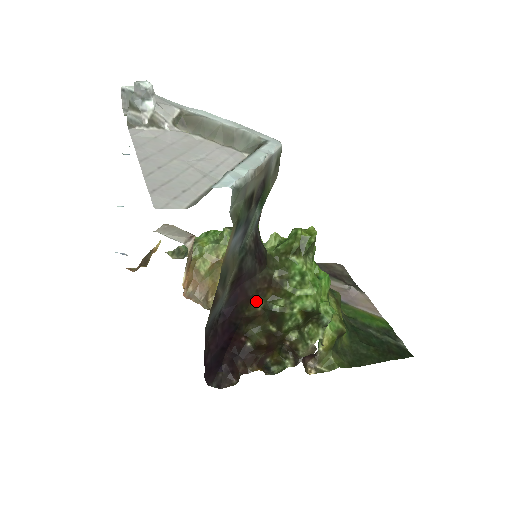
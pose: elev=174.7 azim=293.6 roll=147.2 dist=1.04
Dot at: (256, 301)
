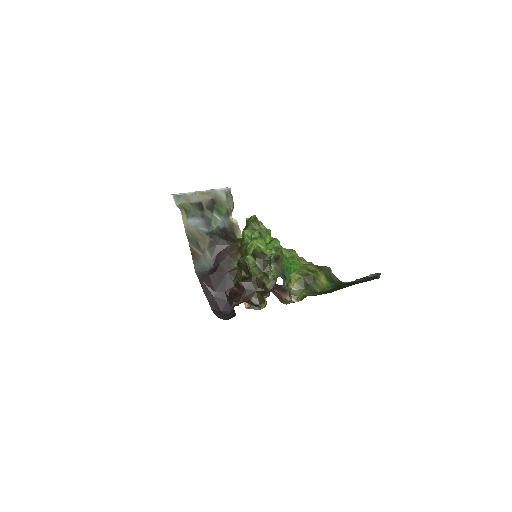
Dot at: (232, 262)
